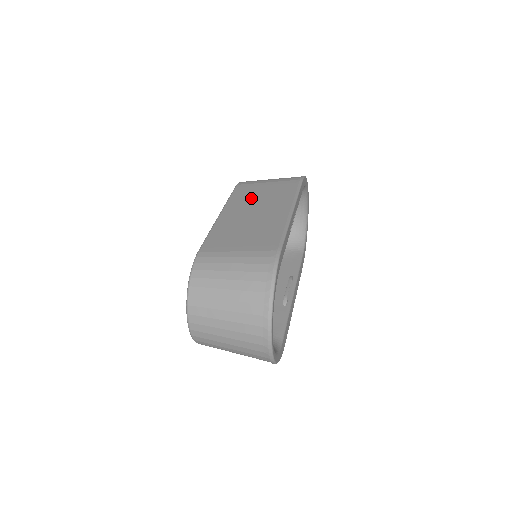
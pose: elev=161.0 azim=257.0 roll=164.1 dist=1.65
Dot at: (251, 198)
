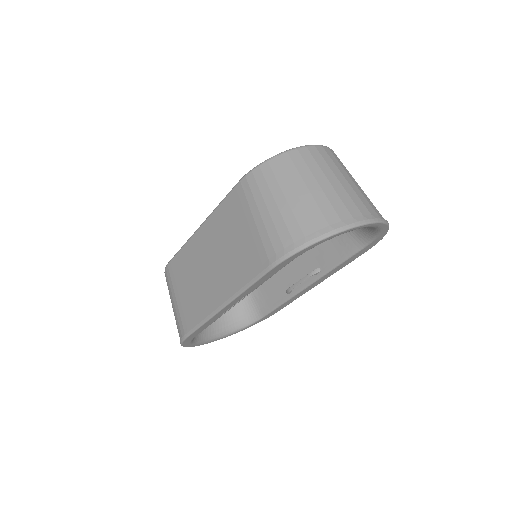
Dot at: (224, 235)
